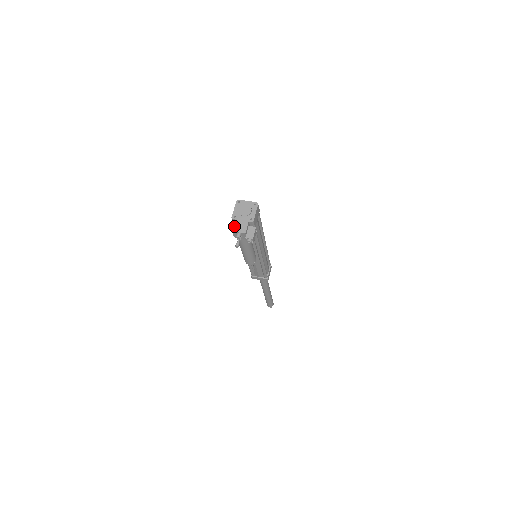
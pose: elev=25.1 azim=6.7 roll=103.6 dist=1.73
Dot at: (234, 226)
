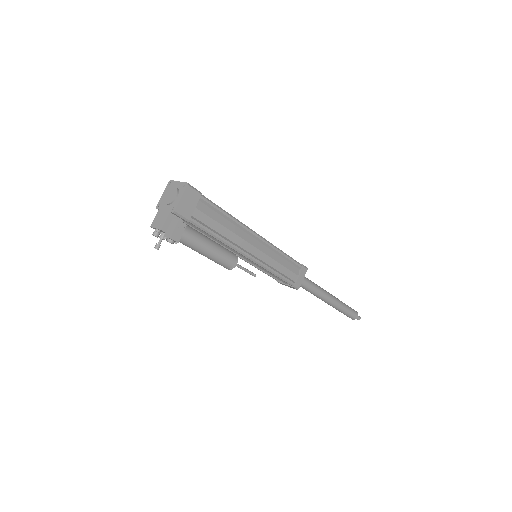
Dot at: (154, 219)
